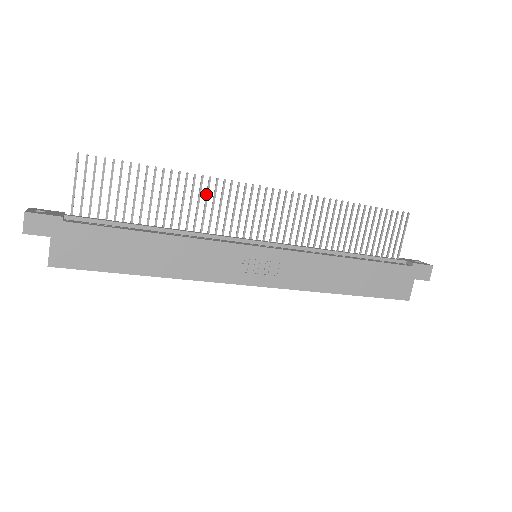
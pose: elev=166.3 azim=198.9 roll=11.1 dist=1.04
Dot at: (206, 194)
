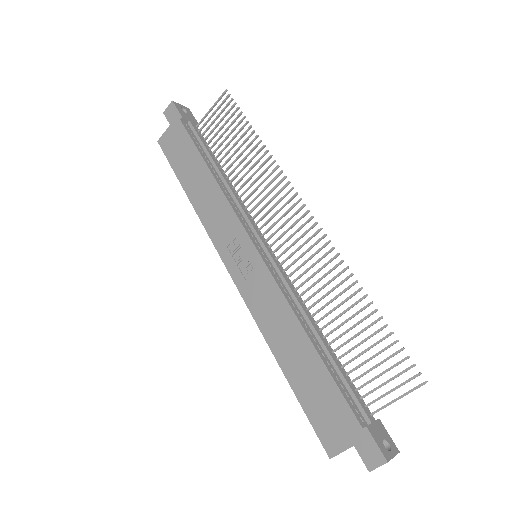
Dot at: (267, 176)
